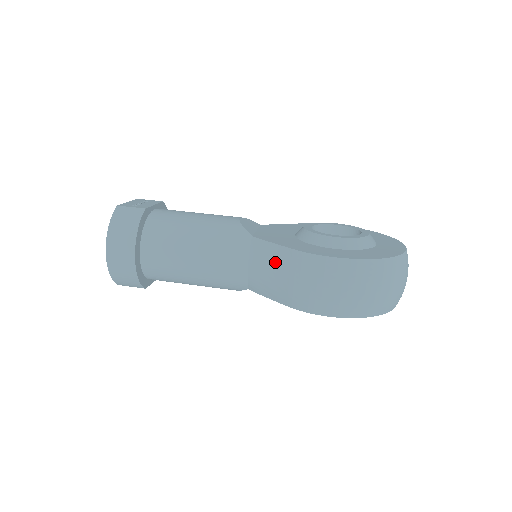
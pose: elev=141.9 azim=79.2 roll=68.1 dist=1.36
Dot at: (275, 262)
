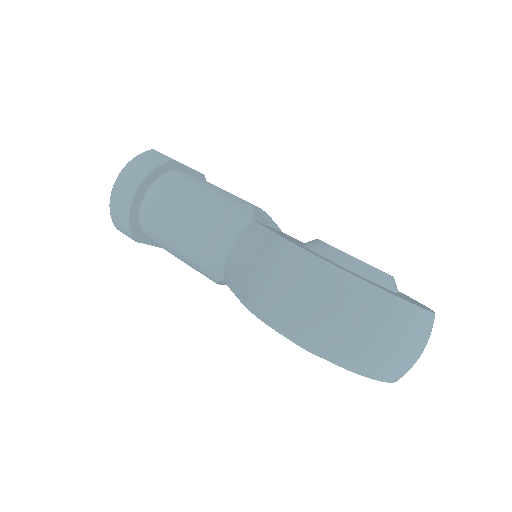
Dot at: (255, 246)
